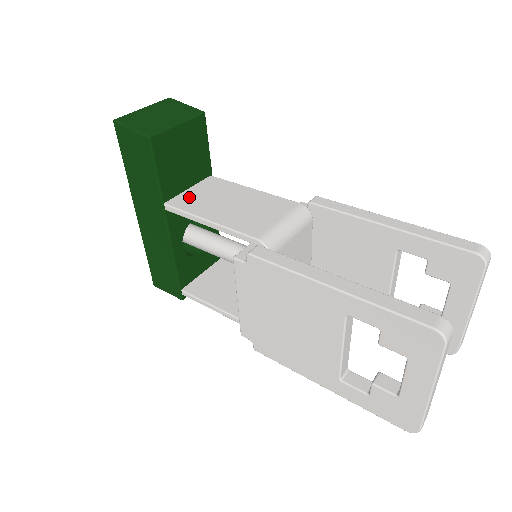
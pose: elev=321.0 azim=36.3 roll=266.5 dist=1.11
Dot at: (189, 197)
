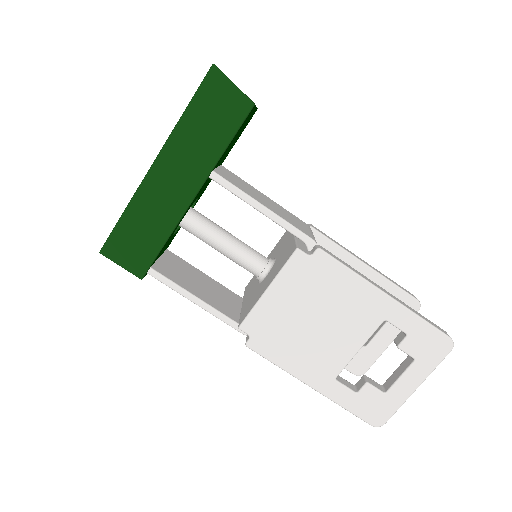
Dot at: (227, 175)
